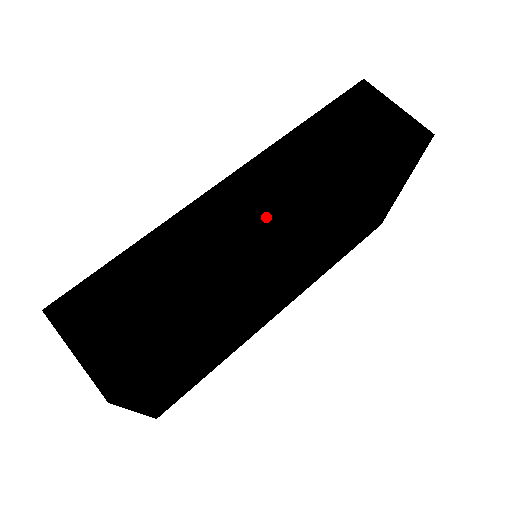
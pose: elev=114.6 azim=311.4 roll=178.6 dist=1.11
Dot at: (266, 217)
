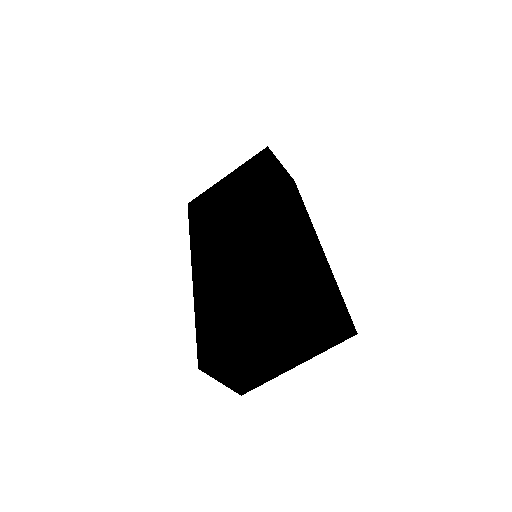
Dot at: (307, 226)
